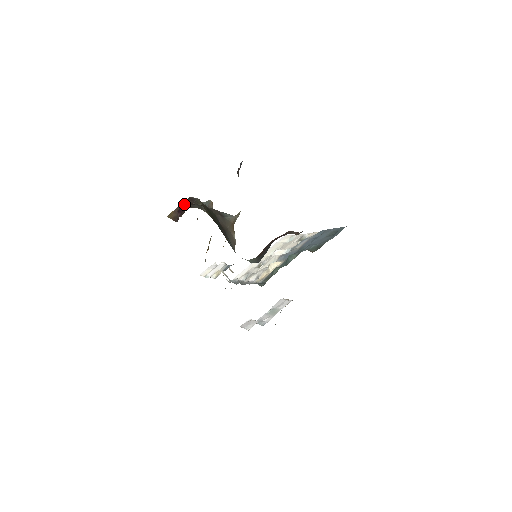
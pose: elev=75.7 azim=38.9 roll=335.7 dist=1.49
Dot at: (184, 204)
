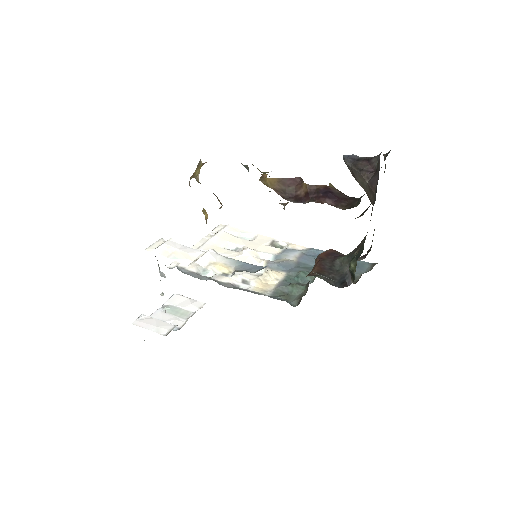
Dot at: (335, 189)
